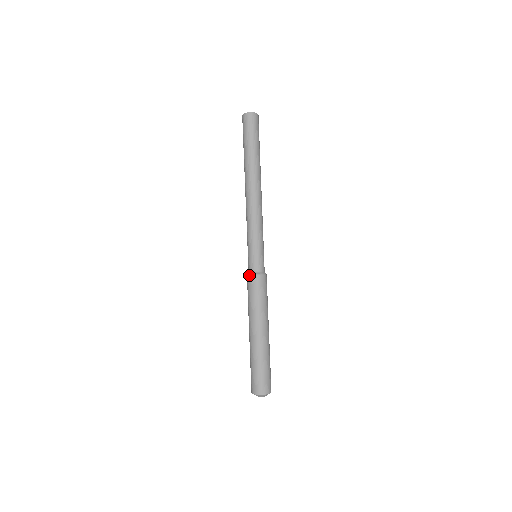
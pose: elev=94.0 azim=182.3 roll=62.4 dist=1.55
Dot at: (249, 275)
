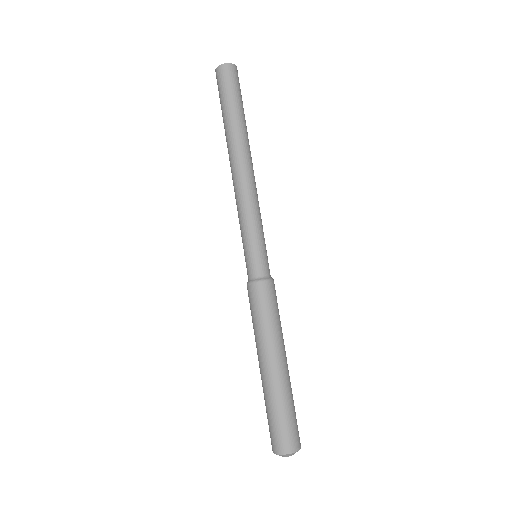
Dot at: (248, 284)
